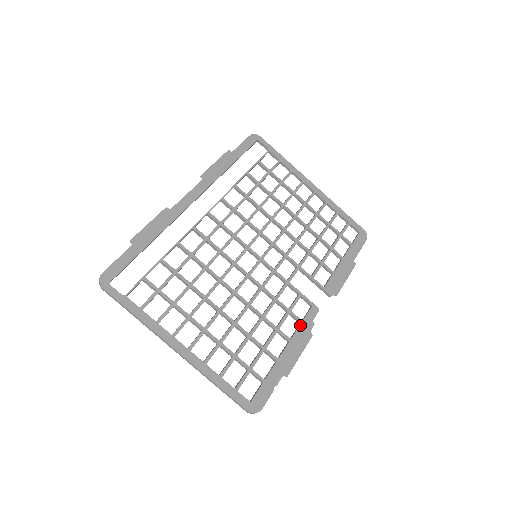
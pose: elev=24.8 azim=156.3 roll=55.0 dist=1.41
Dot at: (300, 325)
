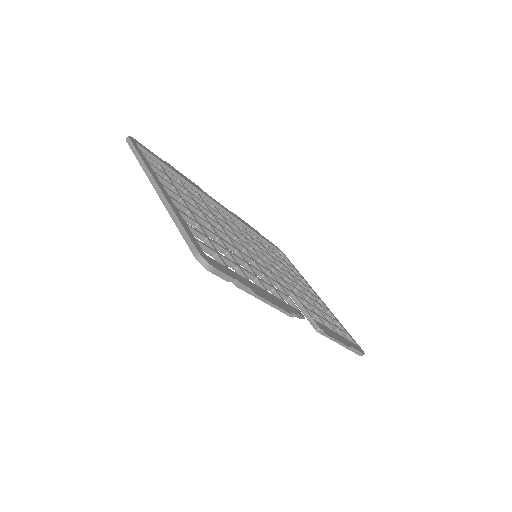
Dot at: (282, 300)
